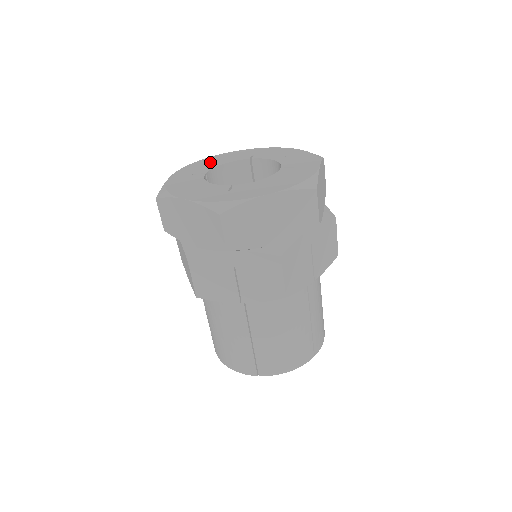
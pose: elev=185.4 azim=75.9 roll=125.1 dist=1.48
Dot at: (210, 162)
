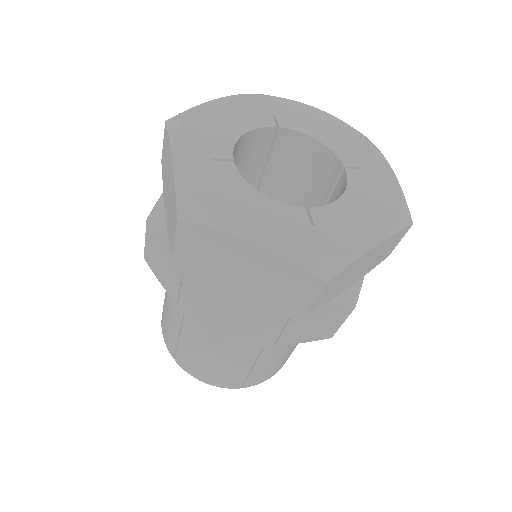
Dot at: (216, 123)
